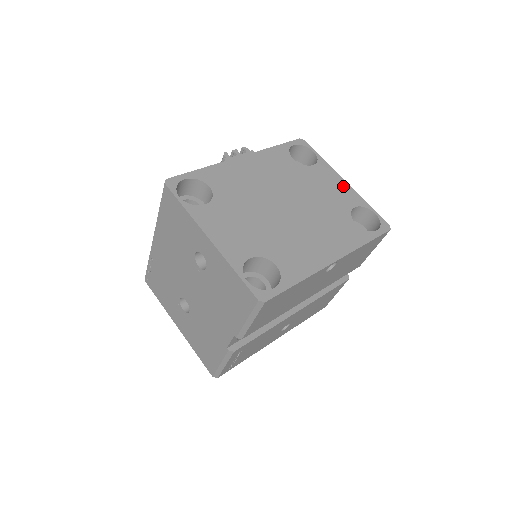
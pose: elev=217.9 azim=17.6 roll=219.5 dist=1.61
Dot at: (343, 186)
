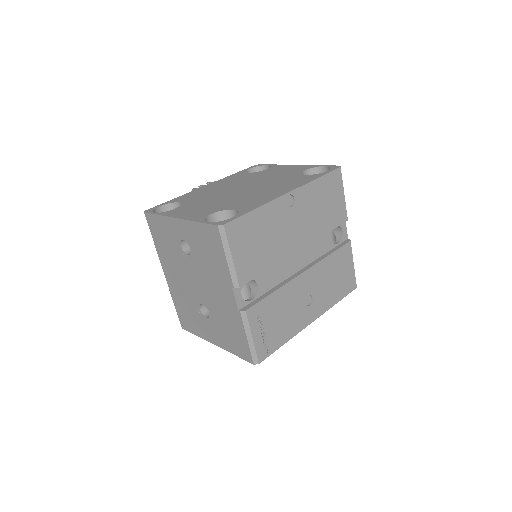
Dot at: (294, 167)
